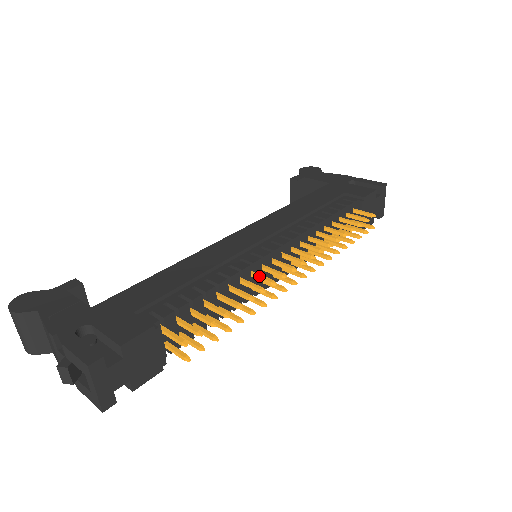
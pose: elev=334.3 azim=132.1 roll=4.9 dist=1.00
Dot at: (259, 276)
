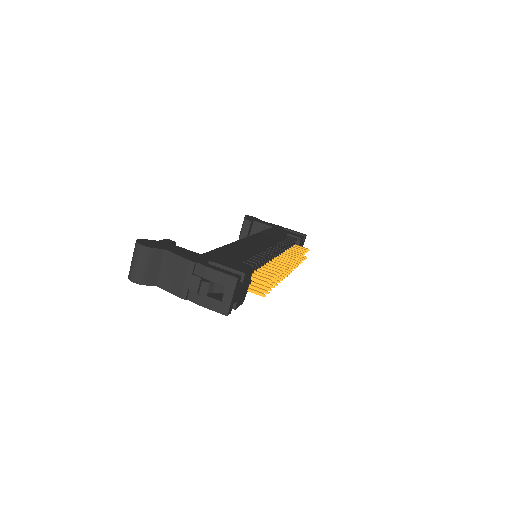
Dot at: (276, 263)
